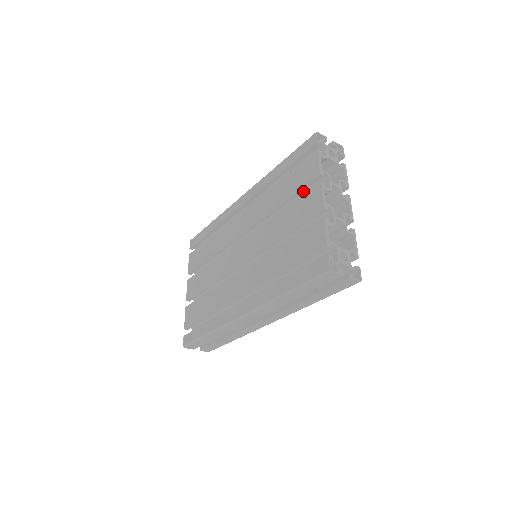
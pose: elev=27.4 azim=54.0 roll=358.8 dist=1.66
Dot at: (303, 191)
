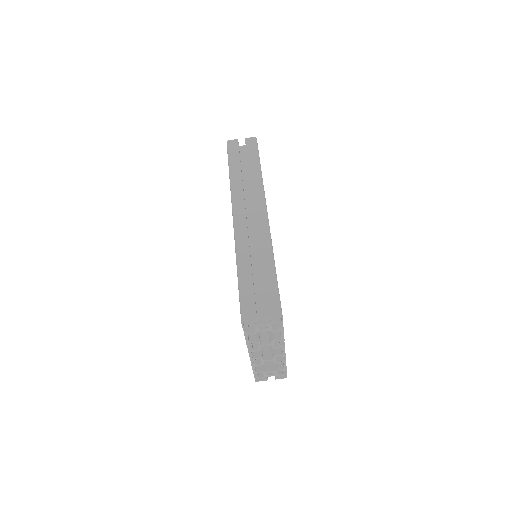
Dot at: occluded
